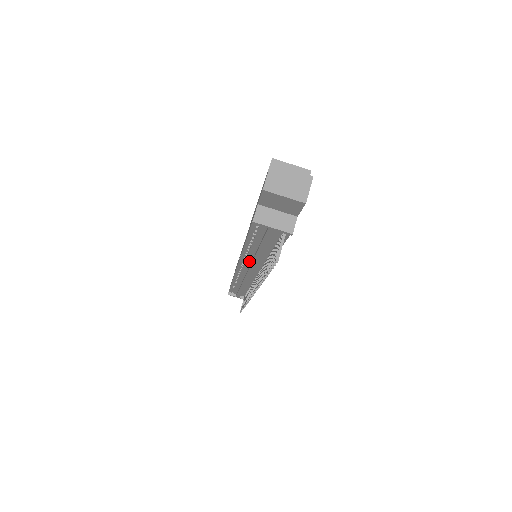
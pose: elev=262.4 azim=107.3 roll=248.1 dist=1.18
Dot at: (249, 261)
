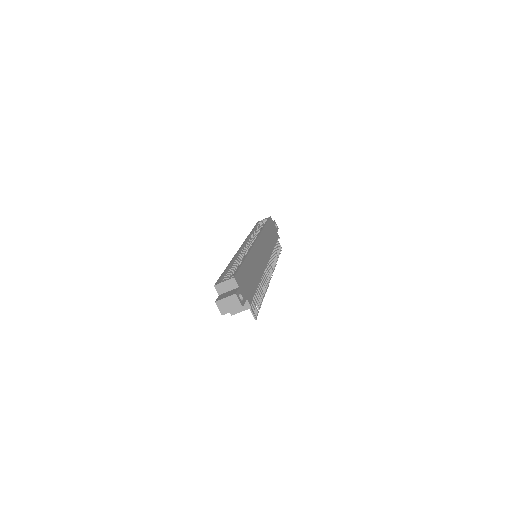
Dot at: occluded
